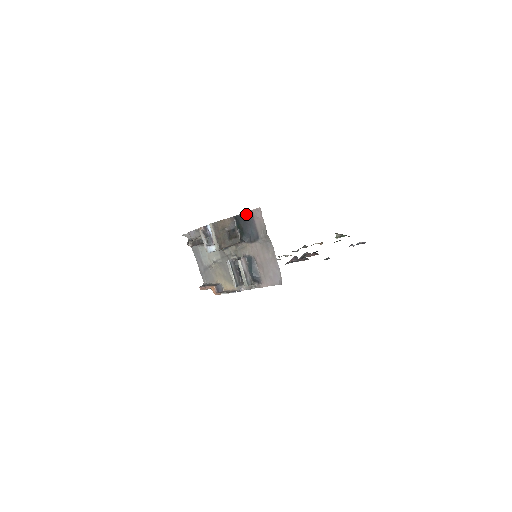
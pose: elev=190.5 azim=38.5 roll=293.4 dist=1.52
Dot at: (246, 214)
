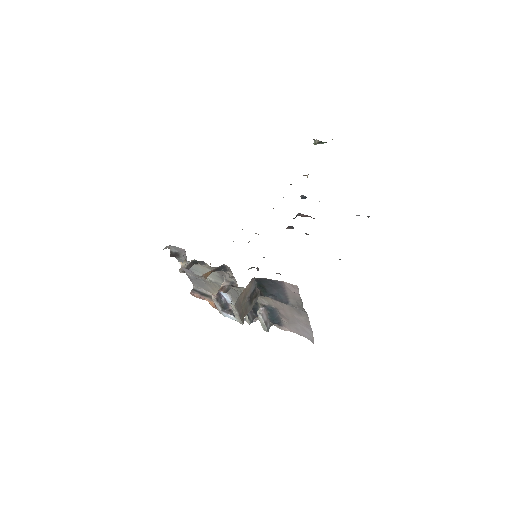
Dot at: (274, 281)
